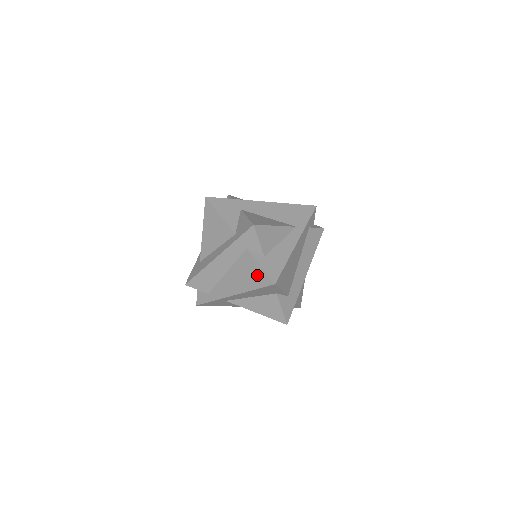
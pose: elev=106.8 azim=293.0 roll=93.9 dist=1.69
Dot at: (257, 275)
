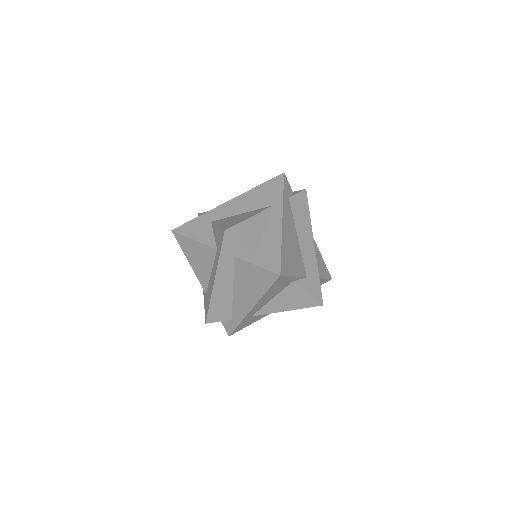
Dot at: (259, 276)
